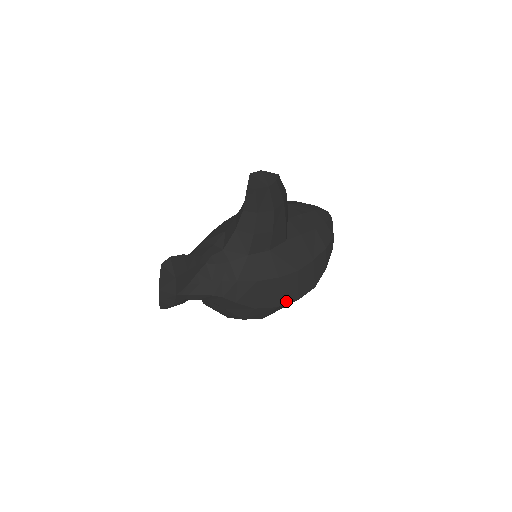
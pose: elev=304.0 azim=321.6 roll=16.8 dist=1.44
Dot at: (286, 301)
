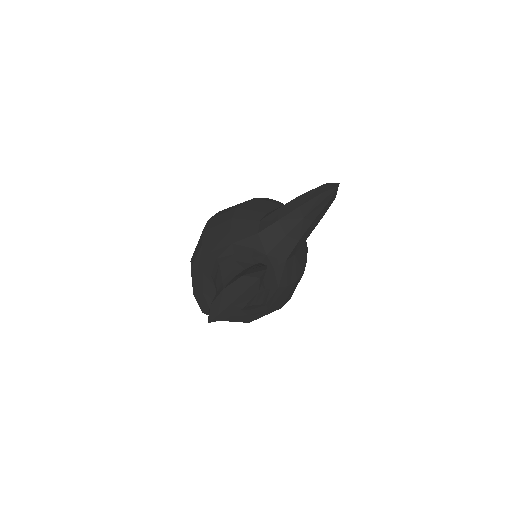
Dot at: (286, 301)
